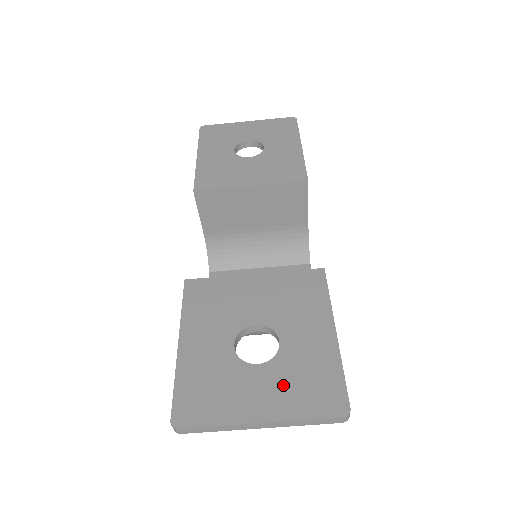
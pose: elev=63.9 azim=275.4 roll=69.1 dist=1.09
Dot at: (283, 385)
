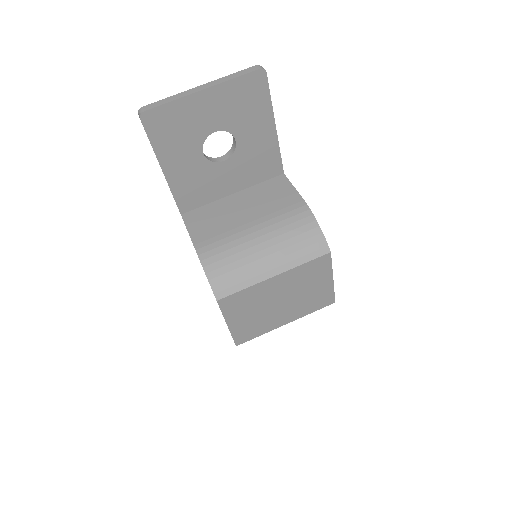
Dot at: occluded
